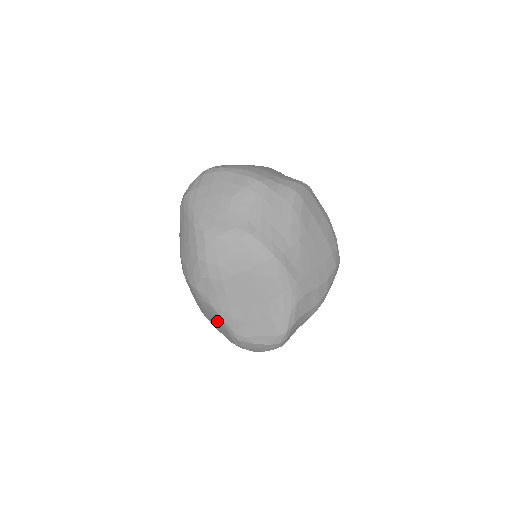
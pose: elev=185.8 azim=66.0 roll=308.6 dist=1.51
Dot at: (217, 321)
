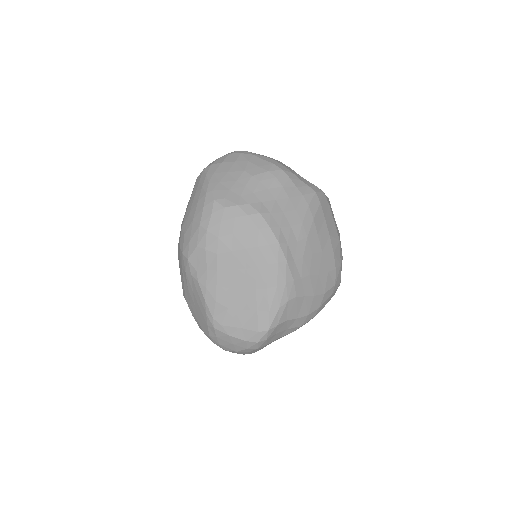
Dot at: (198, 302)
